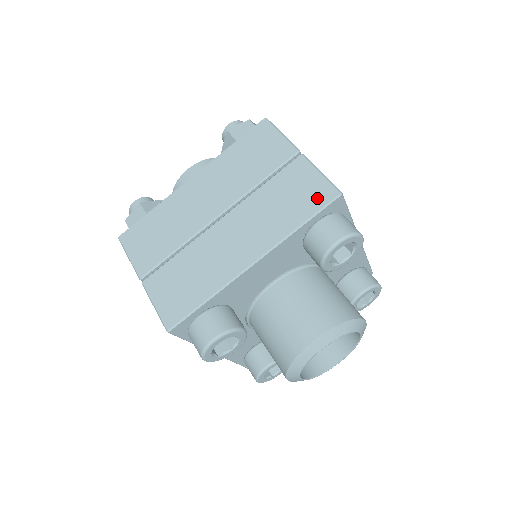
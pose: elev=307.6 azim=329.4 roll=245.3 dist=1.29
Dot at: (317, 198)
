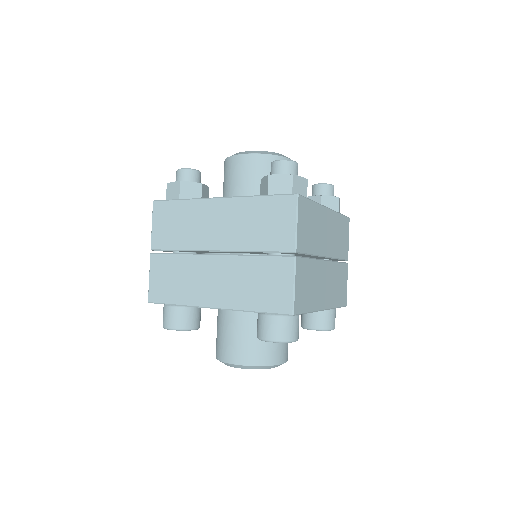
Dot at: (277, 303)
